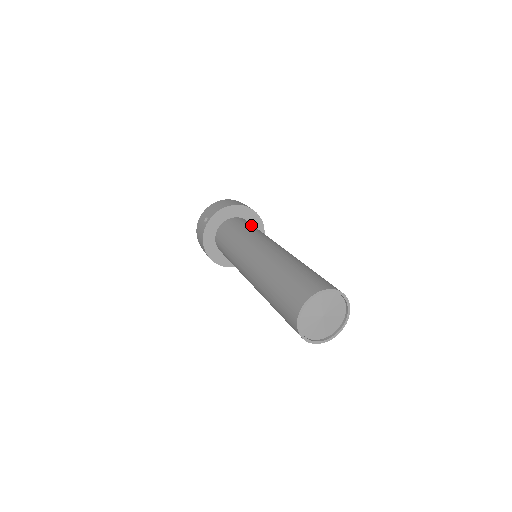
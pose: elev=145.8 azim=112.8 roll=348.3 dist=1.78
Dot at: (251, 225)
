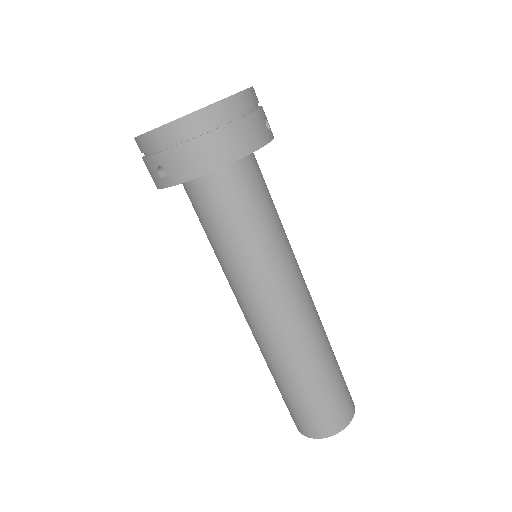
Dot at: (255, 206)
